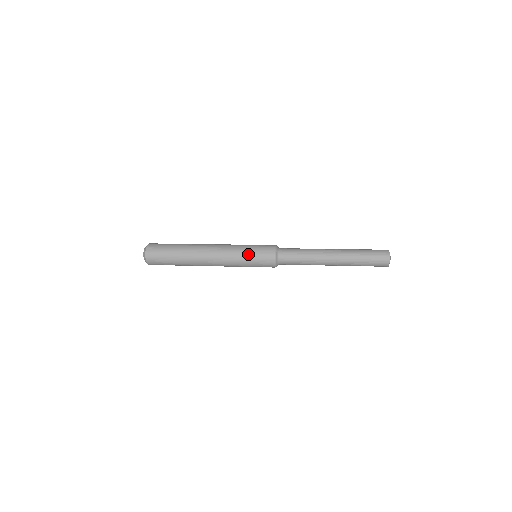
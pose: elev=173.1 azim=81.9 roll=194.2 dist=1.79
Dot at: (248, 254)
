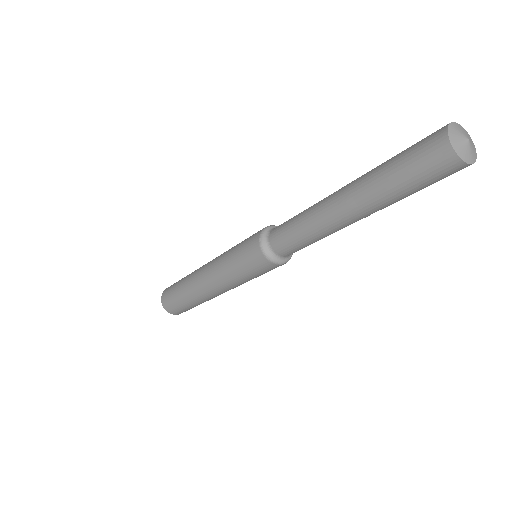
Dot at: occluded
